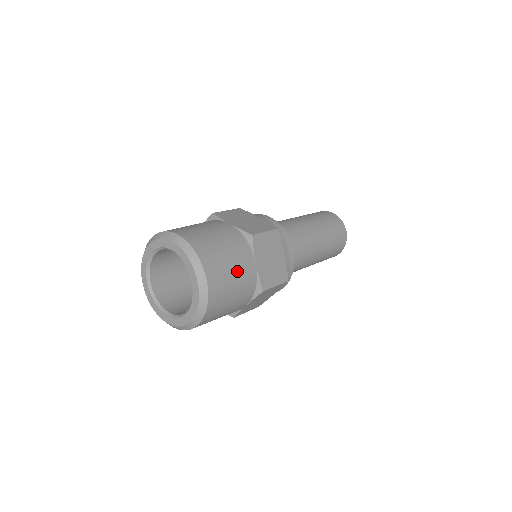
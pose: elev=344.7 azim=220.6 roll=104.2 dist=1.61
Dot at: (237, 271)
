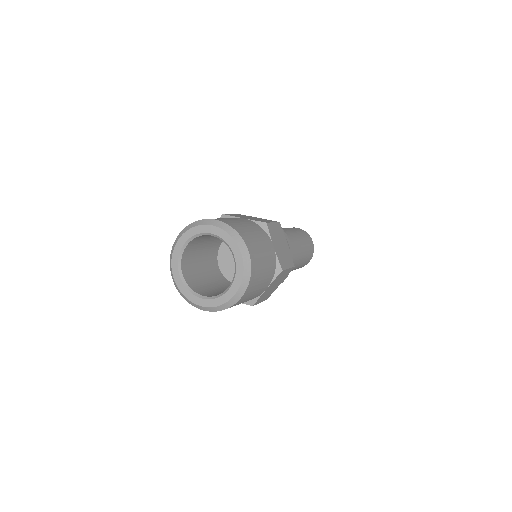
Dot at: (256, 293)
